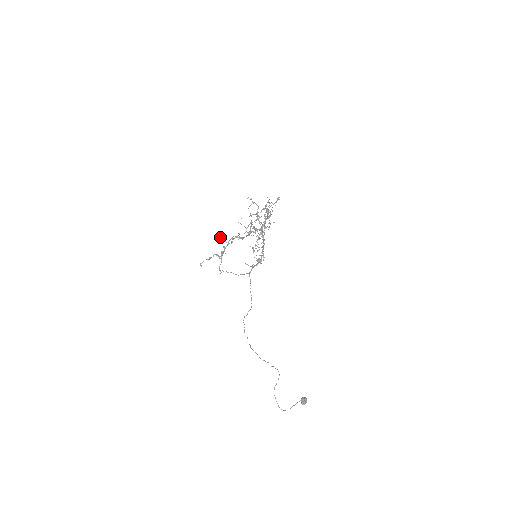
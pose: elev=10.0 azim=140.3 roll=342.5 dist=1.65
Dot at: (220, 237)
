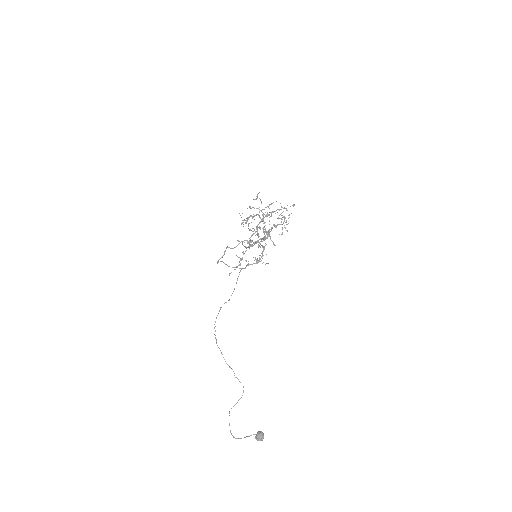
Dot at: occluded
